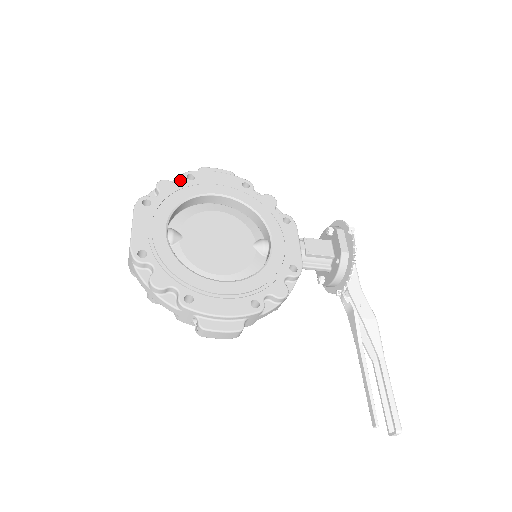
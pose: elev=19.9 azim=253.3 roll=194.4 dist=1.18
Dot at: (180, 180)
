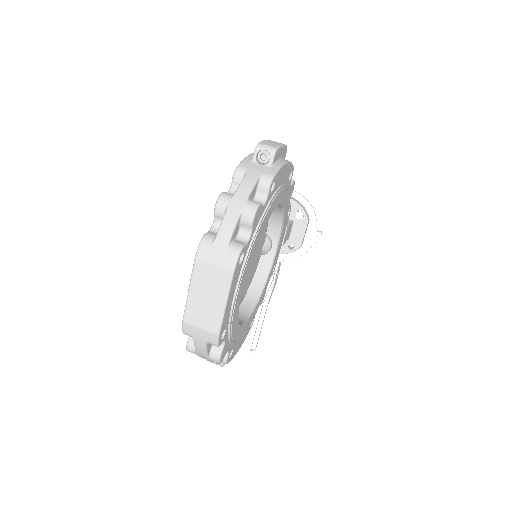
Dot at: (259, 184)
